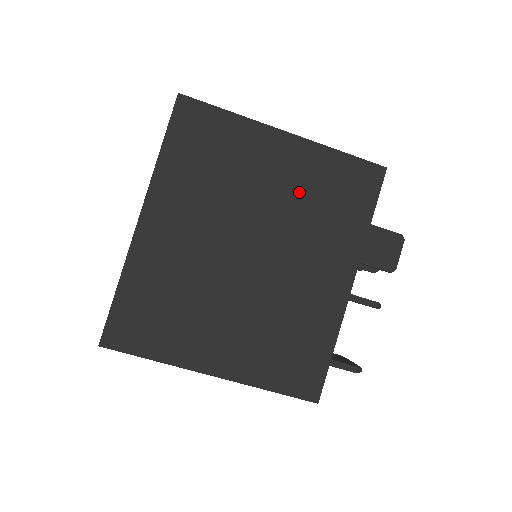
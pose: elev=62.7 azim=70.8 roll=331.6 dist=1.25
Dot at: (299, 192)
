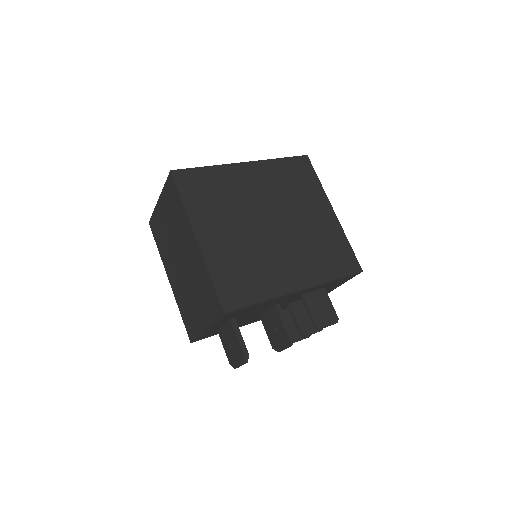
Dot at: (316, 232)
